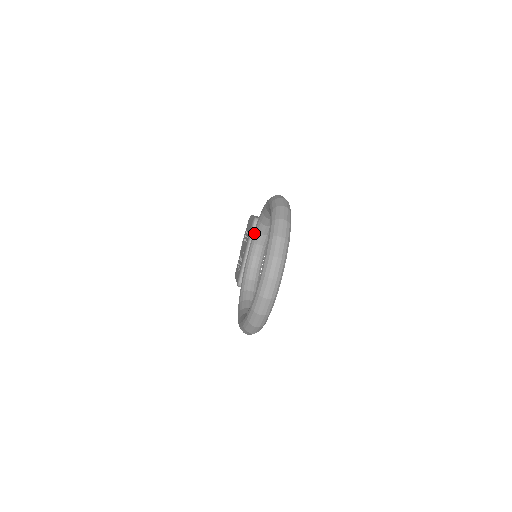
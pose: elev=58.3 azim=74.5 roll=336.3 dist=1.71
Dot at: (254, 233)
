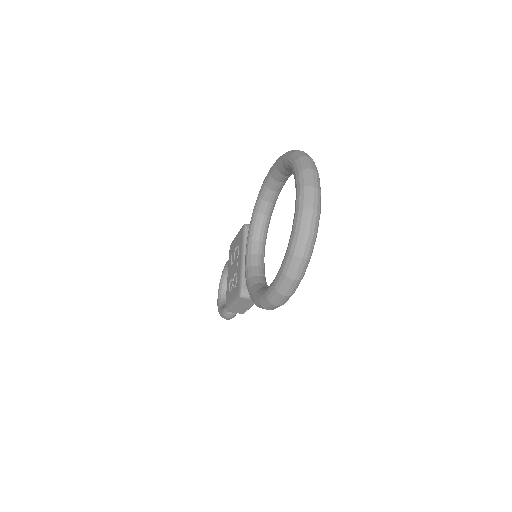
Dot at: (250, 230)
